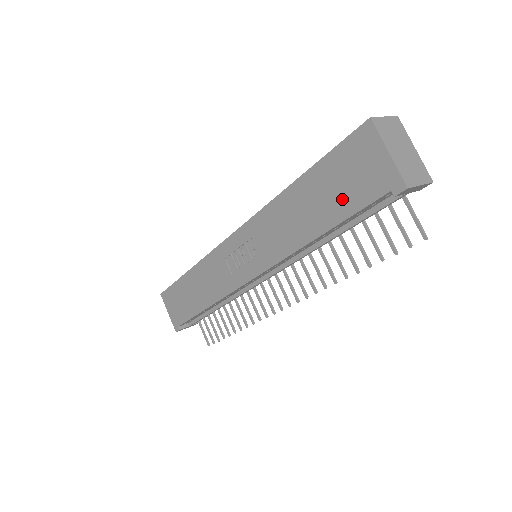
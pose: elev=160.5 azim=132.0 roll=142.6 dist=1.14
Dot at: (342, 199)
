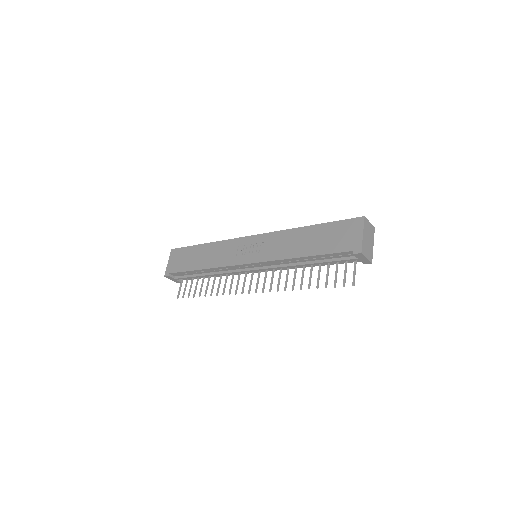
Dot at: (328, 244)
